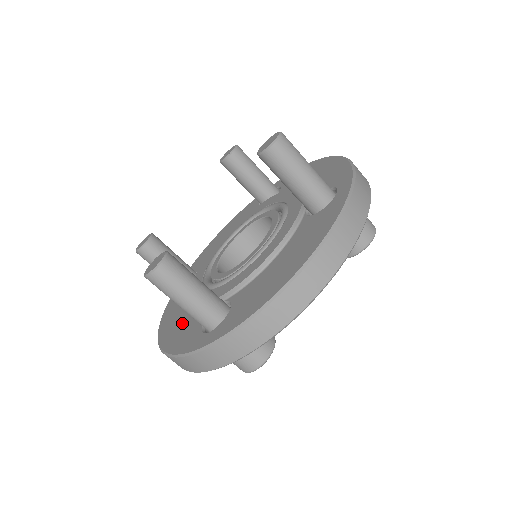
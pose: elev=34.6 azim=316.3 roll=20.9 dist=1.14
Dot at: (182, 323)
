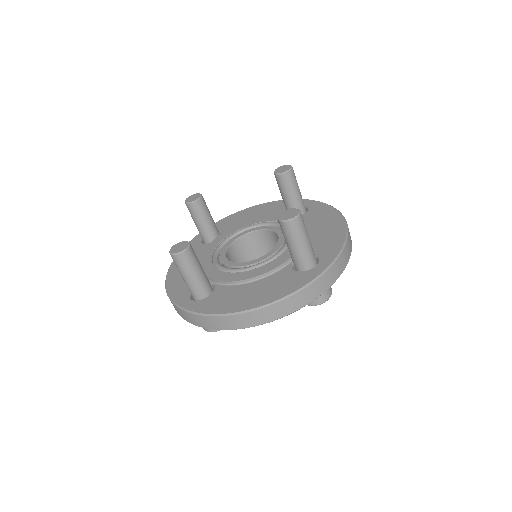
Dot at: occluded
